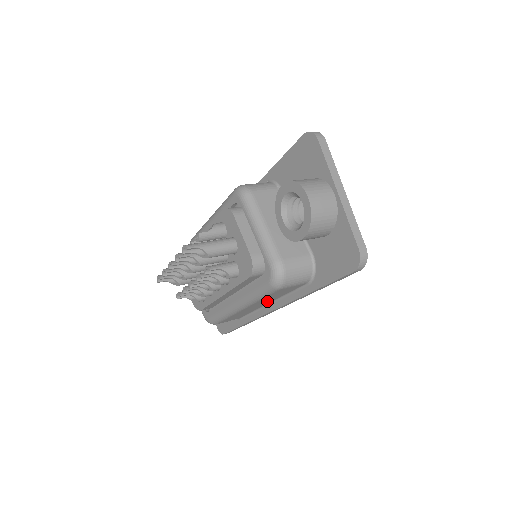
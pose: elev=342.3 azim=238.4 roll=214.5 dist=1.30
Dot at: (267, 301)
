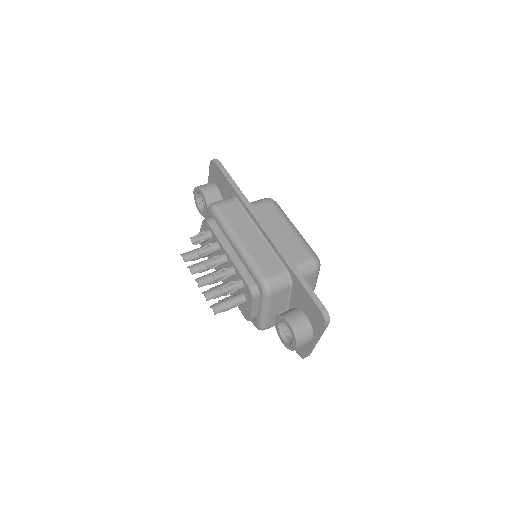
Dot at: occluded
